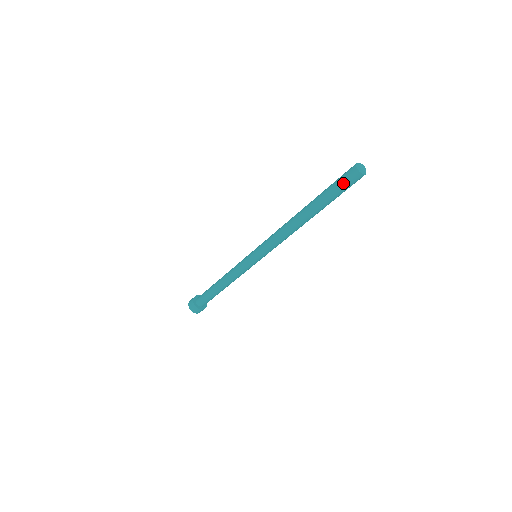
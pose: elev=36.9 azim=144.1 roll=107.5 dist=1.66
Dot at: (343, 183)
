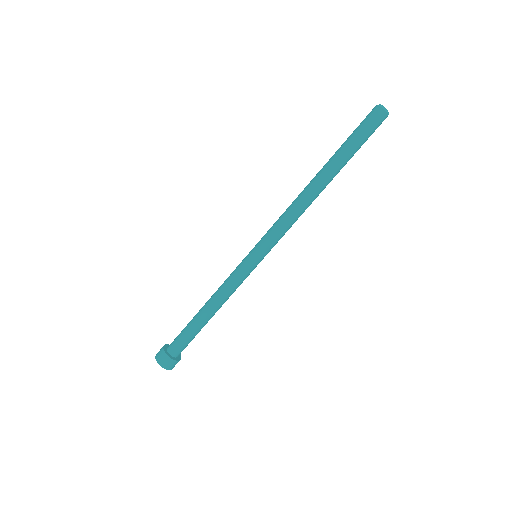
Dot at: (369, 130)
